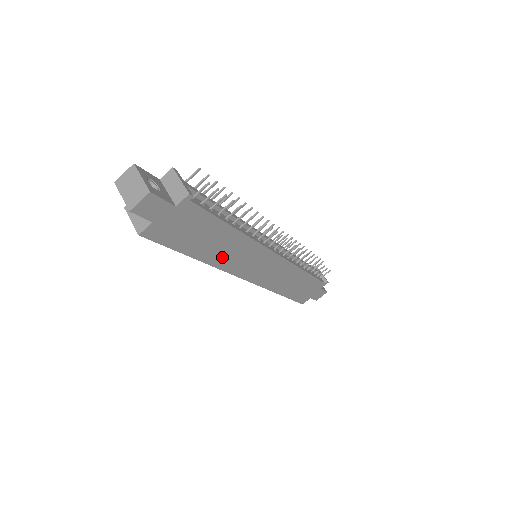
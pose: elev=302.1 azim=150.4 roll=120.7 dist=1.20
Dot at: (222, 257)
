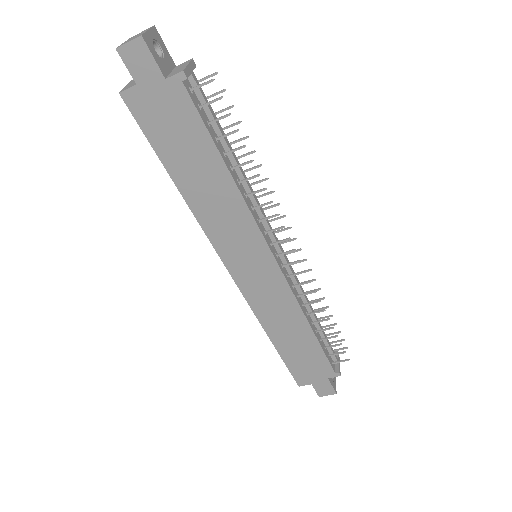
Dot at: (206, 207)
